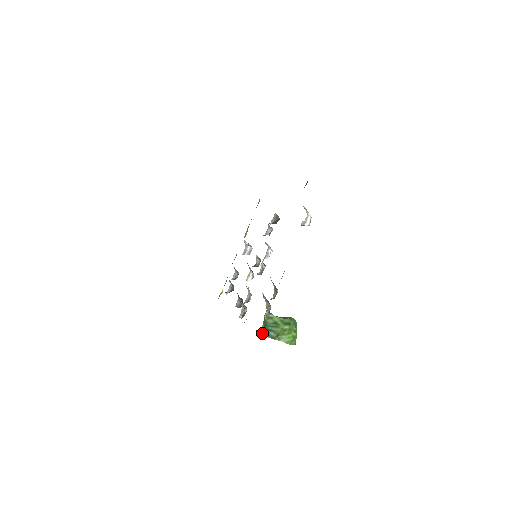
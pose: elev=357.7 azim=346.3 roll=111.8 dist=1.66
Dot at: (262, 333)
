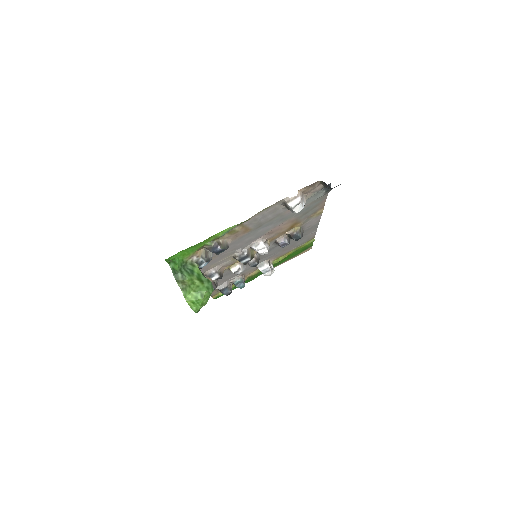
Dot at: (173, 269)
